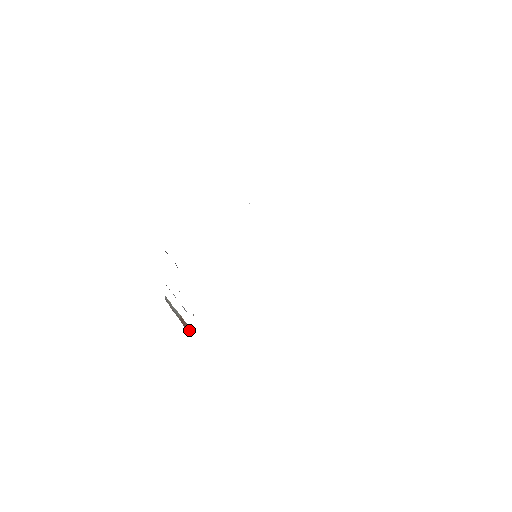
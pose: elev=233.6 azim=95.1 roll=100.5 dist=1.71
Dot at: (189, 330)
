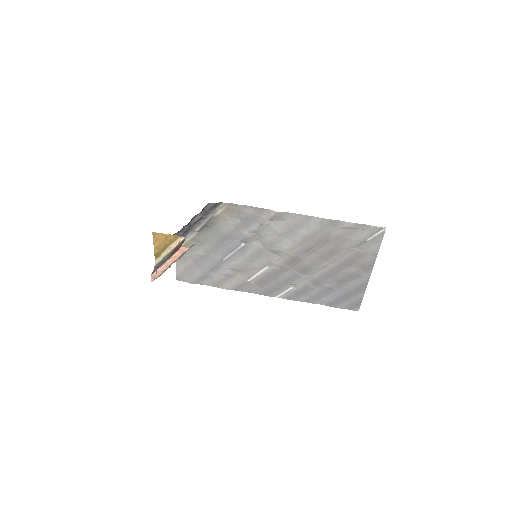
Dot at: occluded
